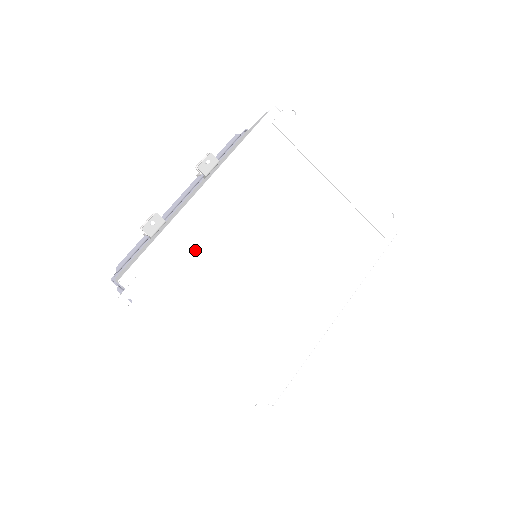
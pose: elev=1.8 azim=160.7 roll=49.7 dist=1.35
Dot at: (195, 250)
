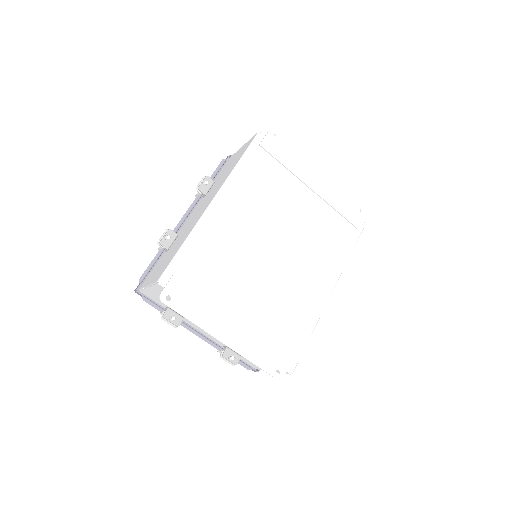
Dot at: (214, 251)
